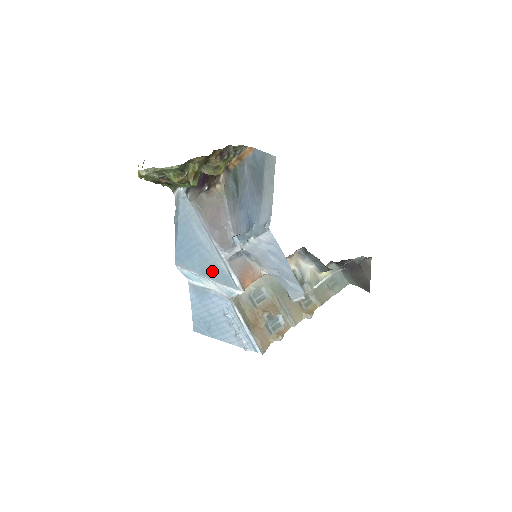
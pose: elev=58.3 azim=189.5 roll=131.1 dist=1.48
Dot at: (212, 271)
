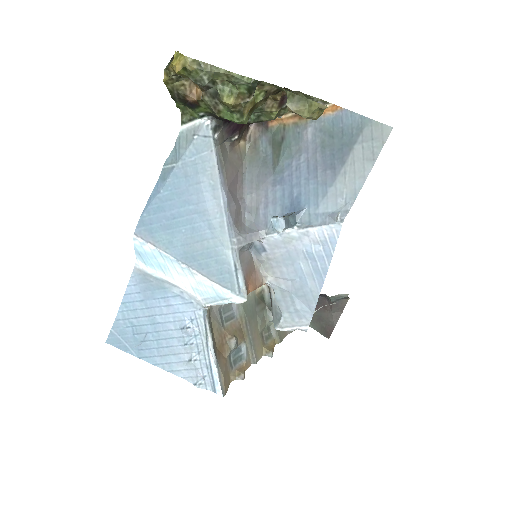
Dot at: (204, 258)
